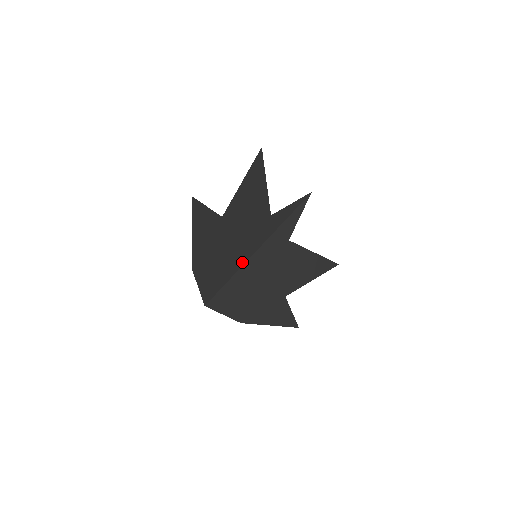
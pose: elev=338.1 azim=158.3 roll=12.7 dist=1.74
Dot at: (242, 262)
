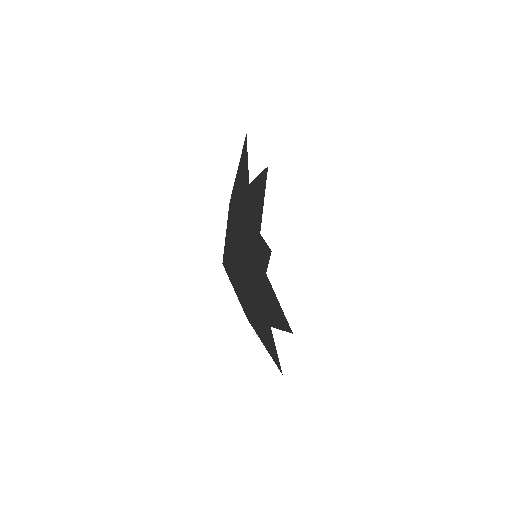
Dot at: (244, 254)
